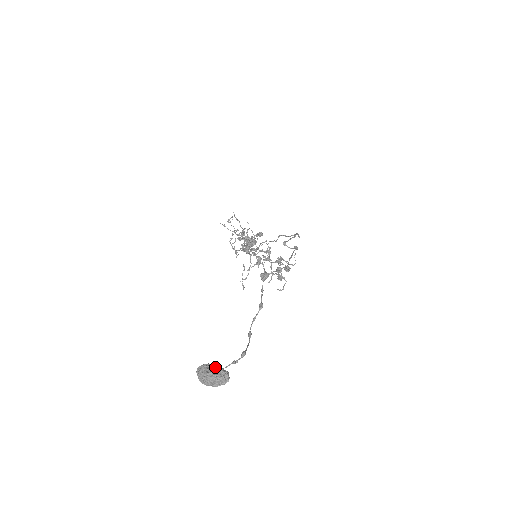
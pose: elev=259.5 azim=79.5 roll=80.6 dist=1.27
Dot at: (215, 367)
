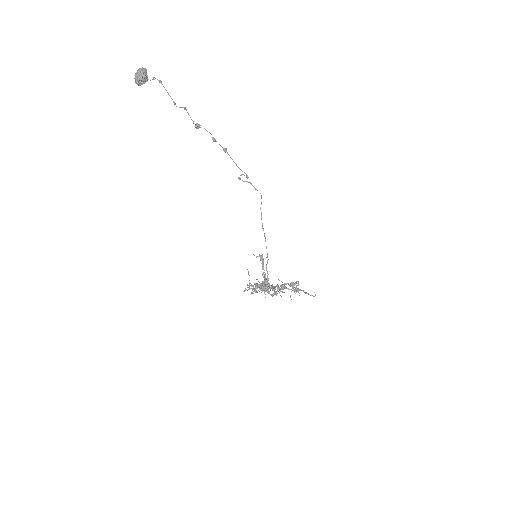
Dot at: occluded
